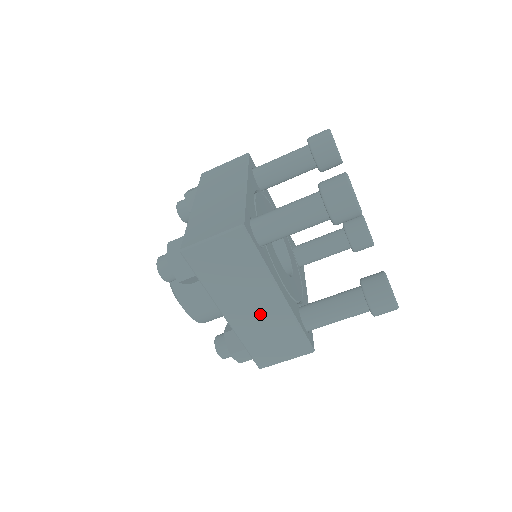
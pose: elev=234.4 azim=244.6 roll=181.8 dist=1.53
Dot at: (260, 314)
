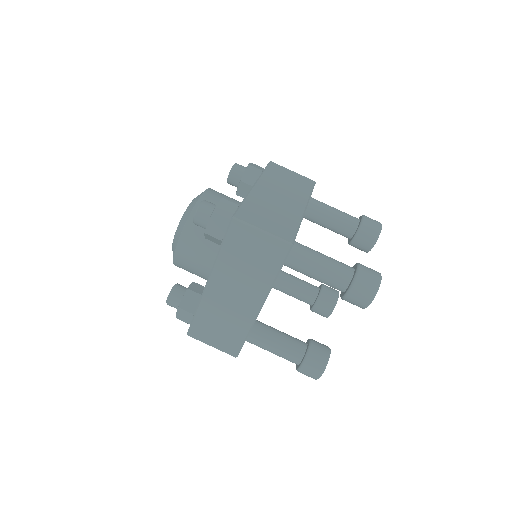
Dot at: (280, 202)
